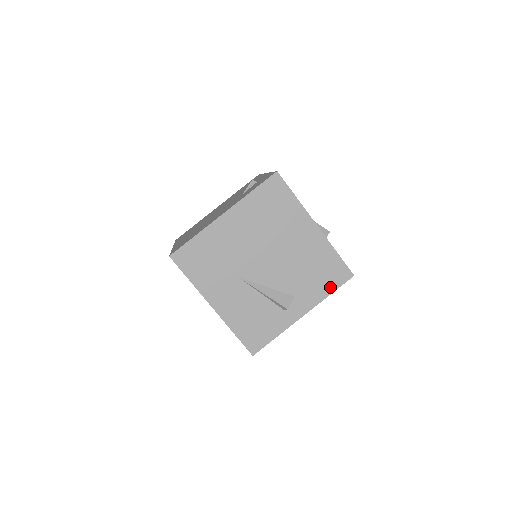
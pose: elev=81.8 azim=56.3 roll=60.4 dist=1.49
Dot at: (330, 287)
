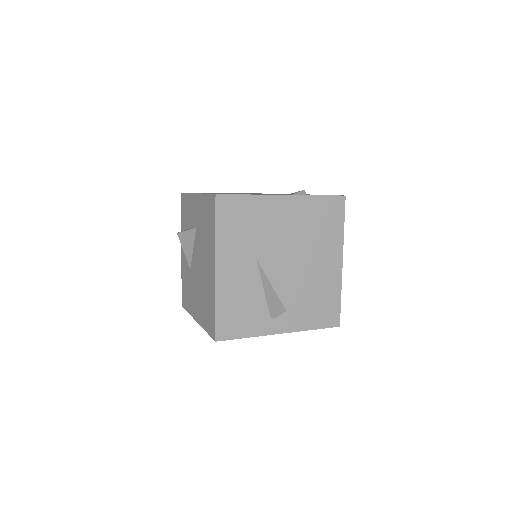
Dot at: (317, 323)
